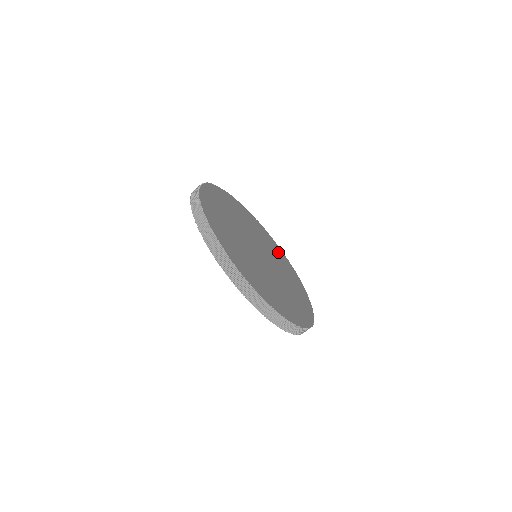
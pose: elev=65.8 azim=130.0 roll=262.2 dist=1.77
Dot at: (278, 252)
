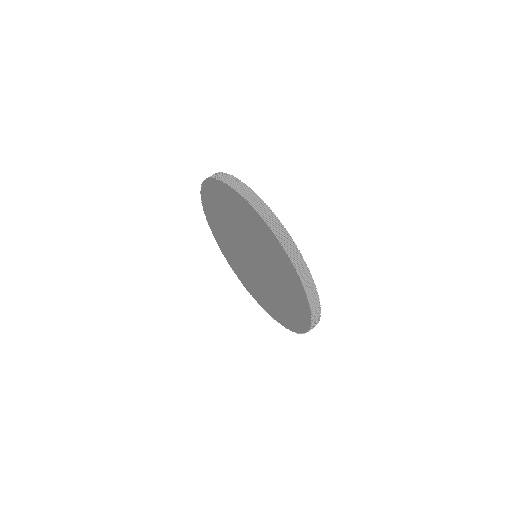
Dot at: occluded
